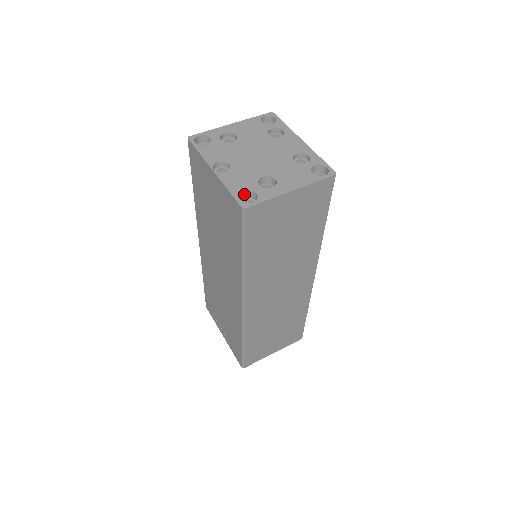
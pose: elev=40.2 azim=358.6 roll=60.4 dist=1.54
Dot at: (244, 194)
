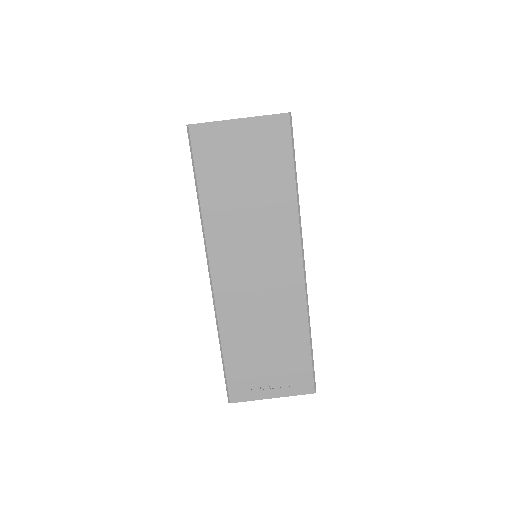
Dot at: occluded
